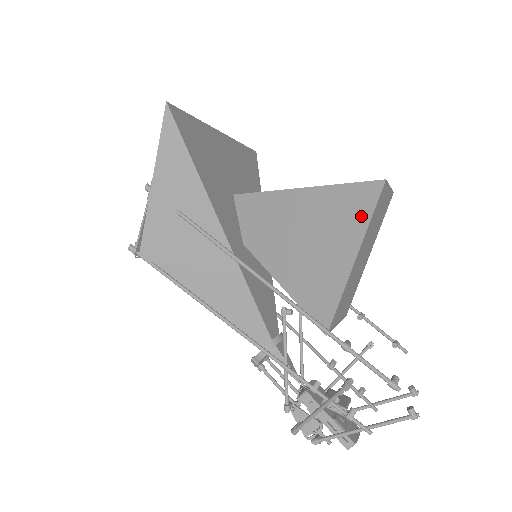
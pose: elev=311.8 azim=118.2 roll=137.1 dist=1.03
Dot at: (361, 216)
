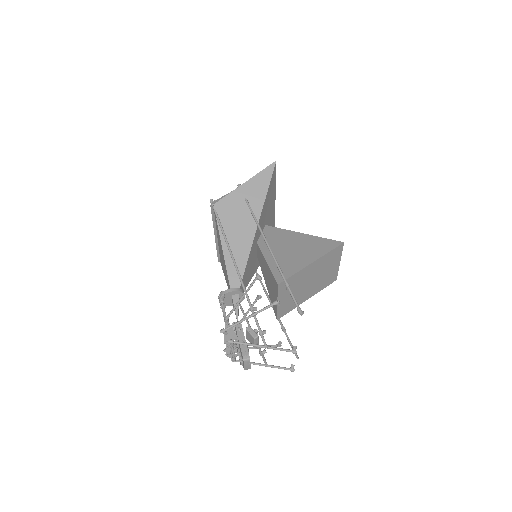
Dot at: (325, 250)
